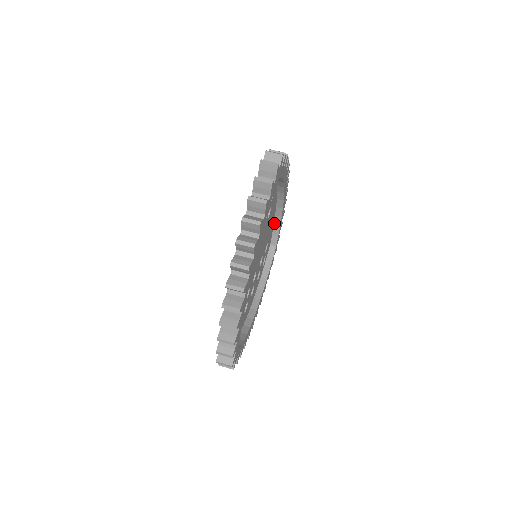
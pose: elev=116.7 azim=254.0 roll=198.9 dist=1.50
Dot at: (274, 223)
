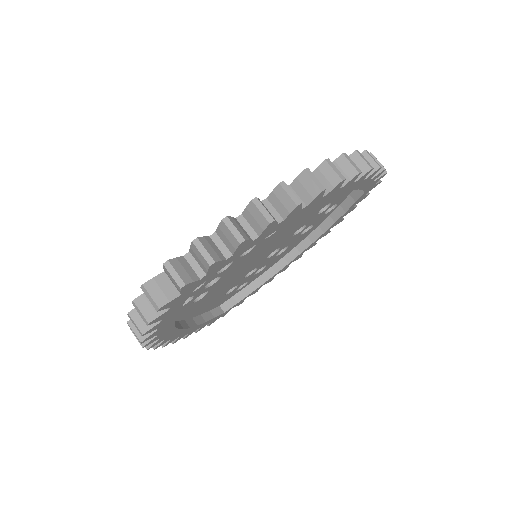
Dot at: occluded
